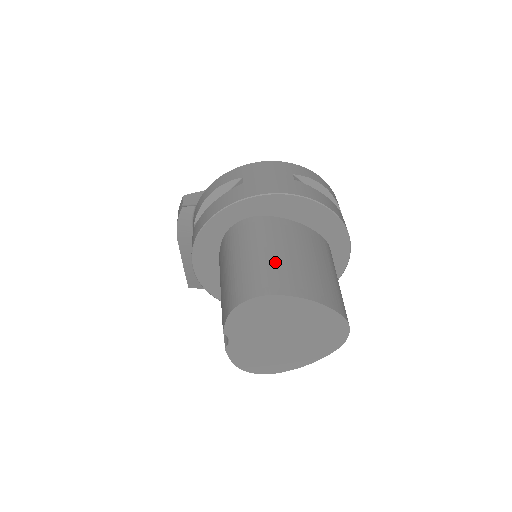
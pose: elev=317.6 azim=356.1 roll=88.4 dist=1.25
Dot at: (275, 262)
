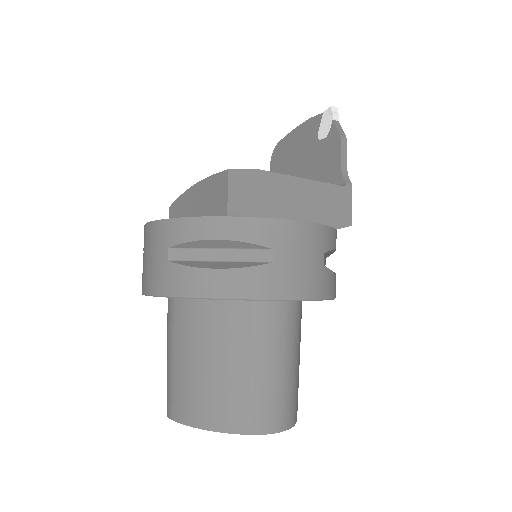
Dot at: (176, 375)
